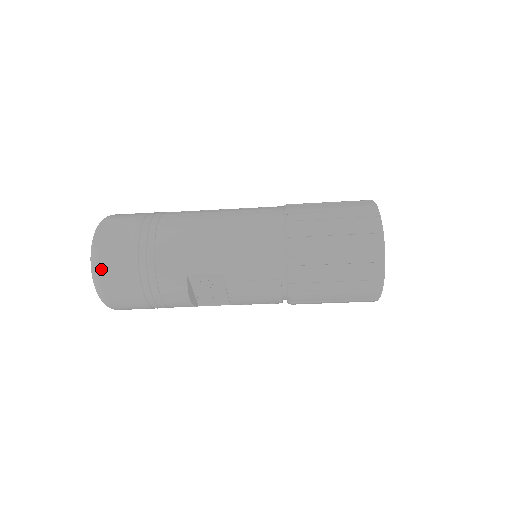
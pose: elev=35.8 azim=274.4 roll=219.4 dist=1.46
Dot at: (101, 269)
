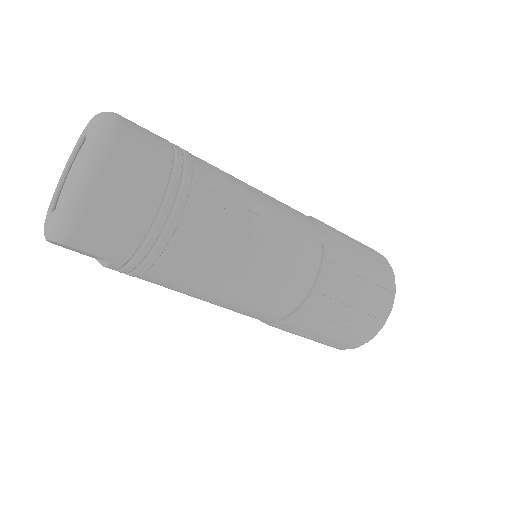
Dot at: (122, 124)
